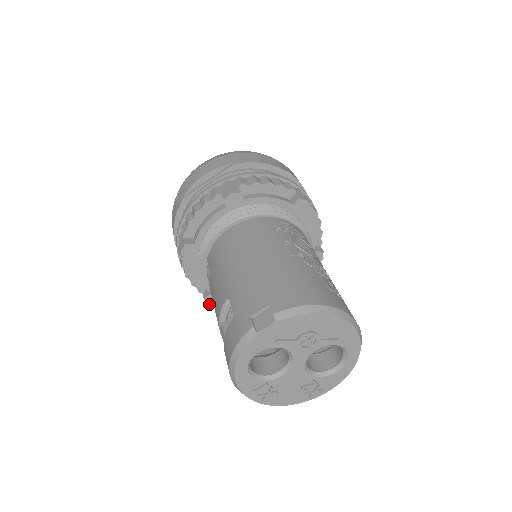
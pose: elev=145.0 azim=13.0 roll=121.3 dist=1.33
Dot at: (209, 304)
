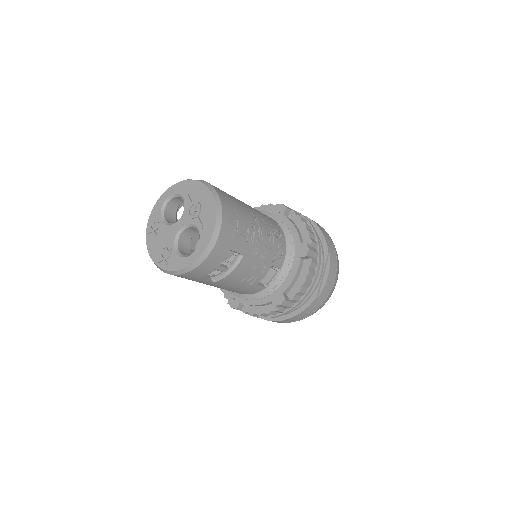
Dot at: occluded
